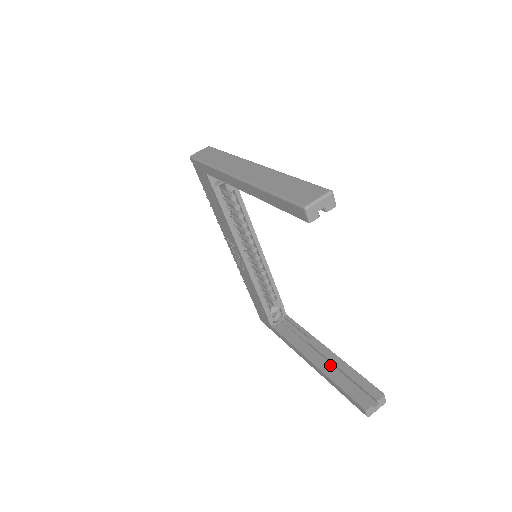
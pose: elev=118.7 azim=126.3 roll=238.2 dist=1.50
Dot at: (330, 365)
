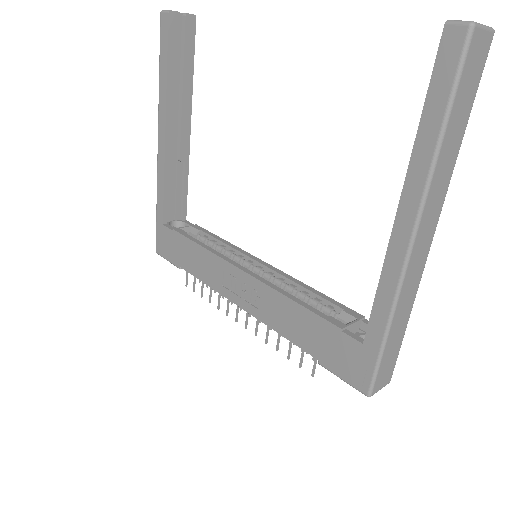
Dot at: occluded
